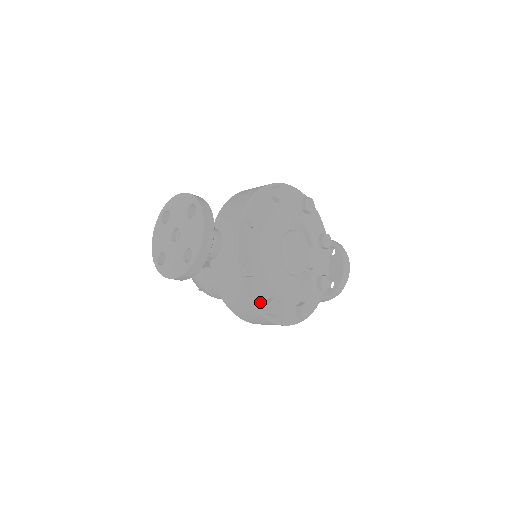
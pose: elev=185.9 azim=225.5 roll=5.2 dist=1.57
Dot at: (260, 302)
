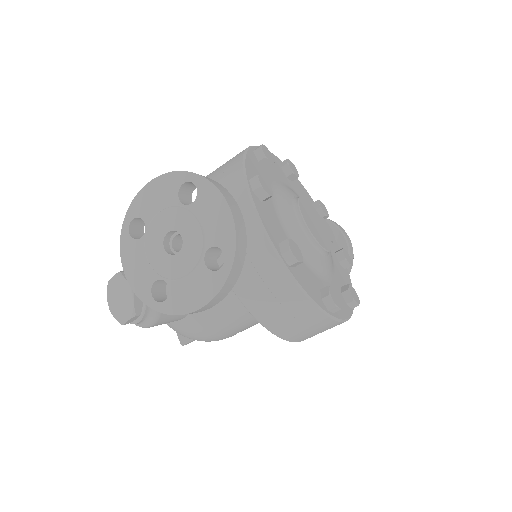
Dot at: (317, 297)
